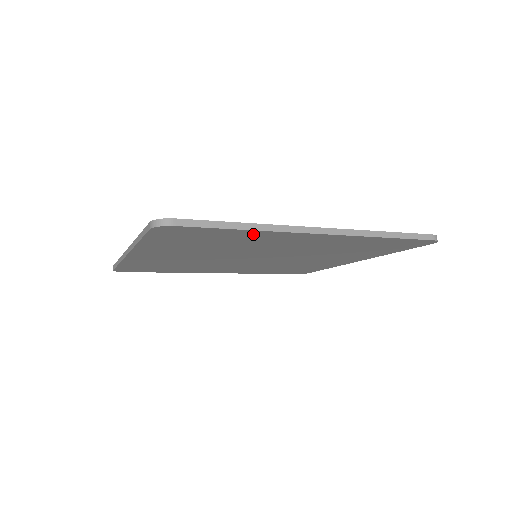
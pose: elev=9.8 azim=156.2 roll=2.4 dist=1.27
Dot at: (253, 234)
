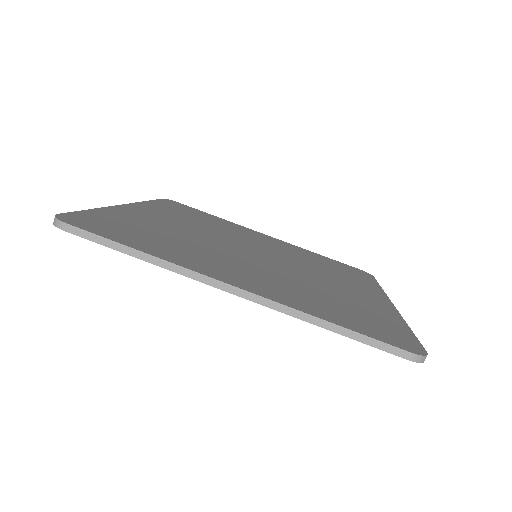
Dot at: occluded
